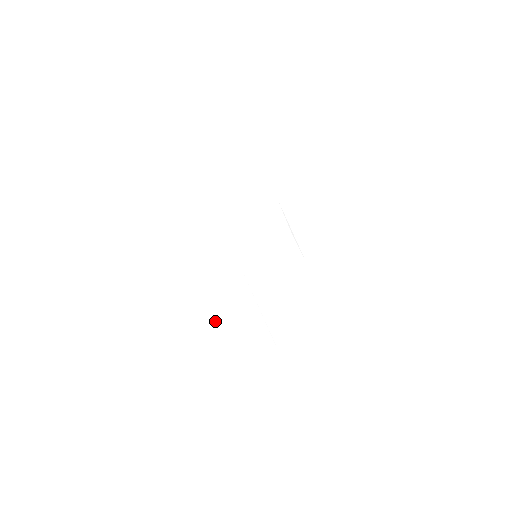
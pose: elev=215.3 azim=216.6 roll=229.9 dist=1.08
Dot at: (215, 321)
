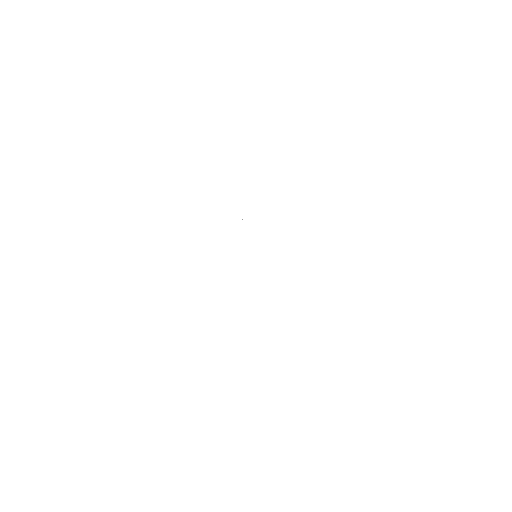
Dot at: occluded
